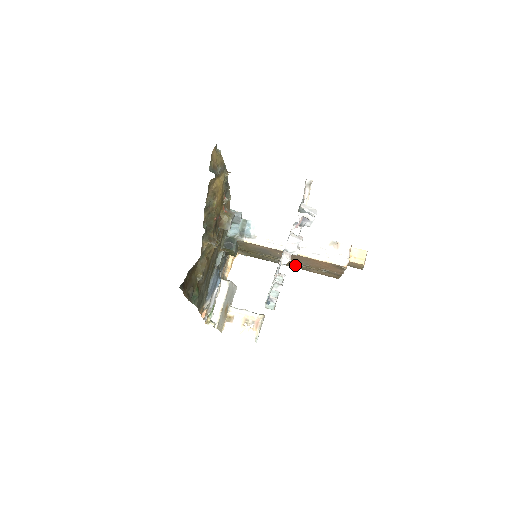
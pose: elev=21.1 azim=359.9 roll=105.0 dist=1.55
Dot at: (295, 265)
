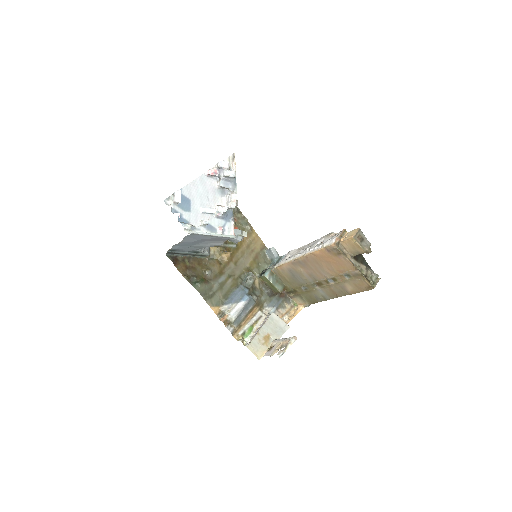
Dot at: (332, 288)
